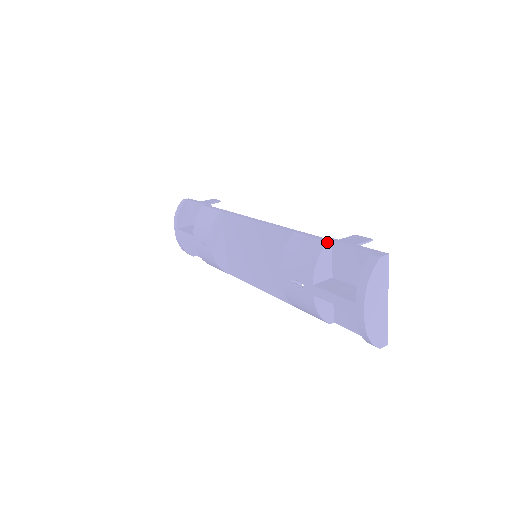
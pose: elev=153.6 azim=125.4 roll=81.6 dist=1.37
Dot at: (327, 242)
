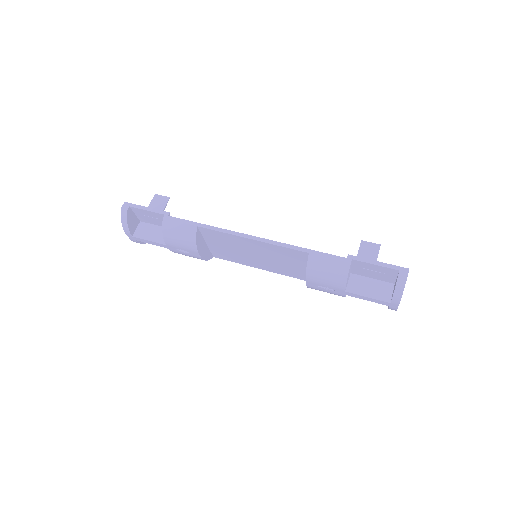
Dot at: (350, 264)
